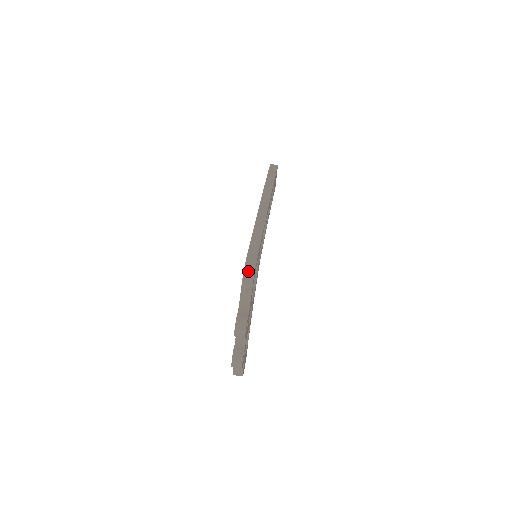
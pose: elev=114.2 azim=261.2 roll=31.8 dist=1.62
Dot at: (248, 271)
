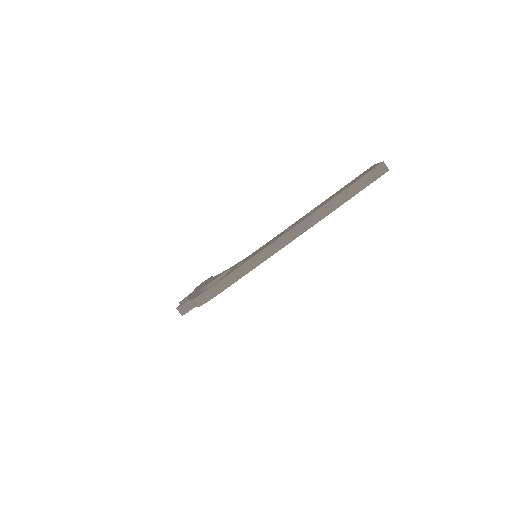
Dot at: (202, 298)
